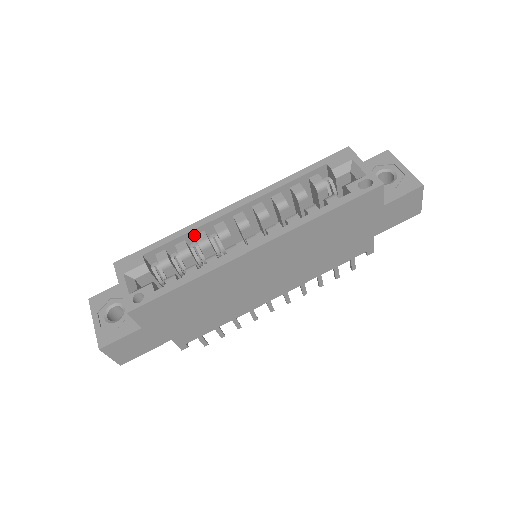
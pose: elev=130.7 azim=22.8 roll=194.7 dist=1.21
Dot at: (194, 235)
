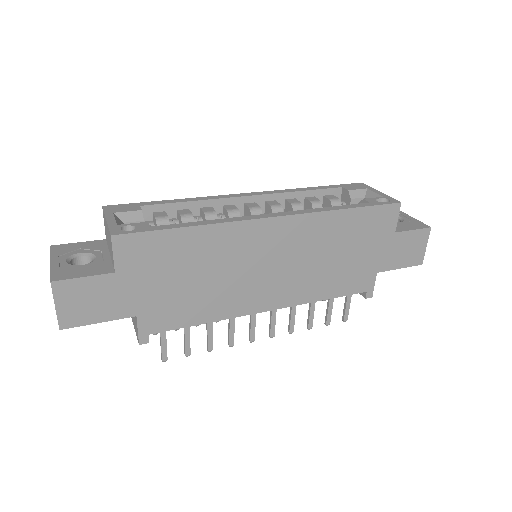
Dot at: (200, 207)
